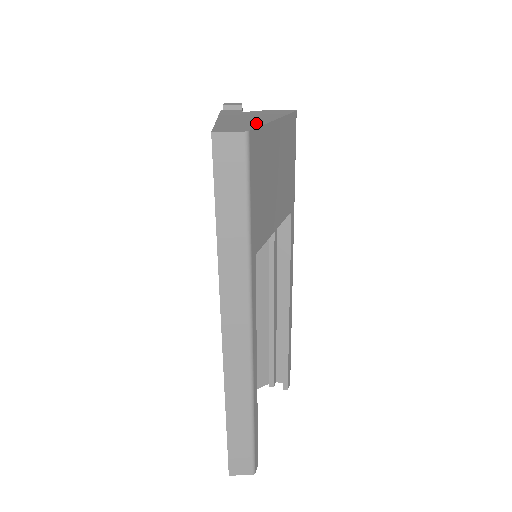
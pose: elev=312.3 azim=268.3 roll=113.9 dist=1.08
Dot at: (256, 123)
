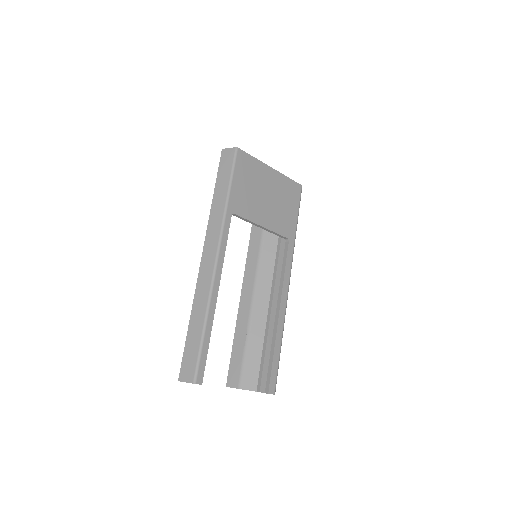
Dot at: occluded
